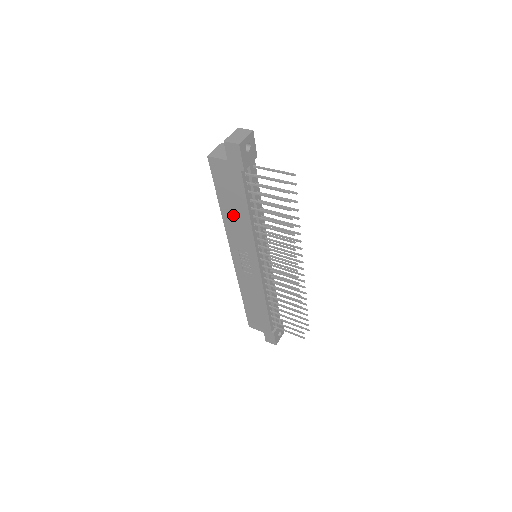
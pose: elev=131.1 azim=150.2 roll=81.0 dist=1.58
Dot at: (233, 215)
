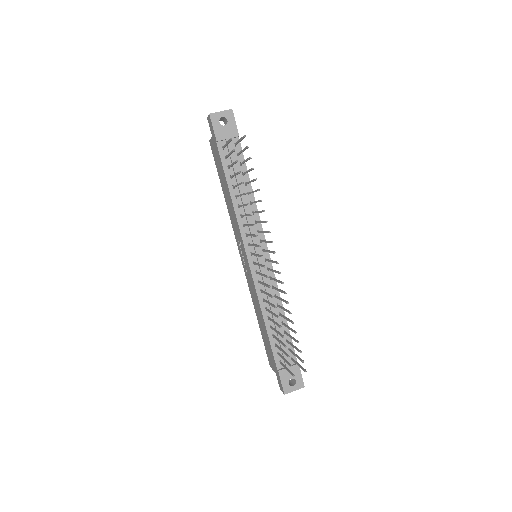
Dot at: (228, 199)
